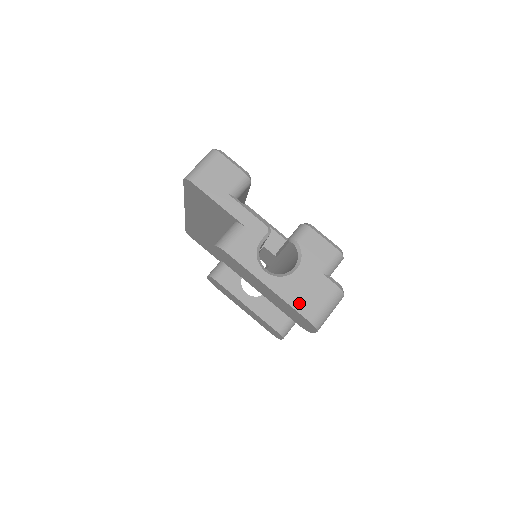
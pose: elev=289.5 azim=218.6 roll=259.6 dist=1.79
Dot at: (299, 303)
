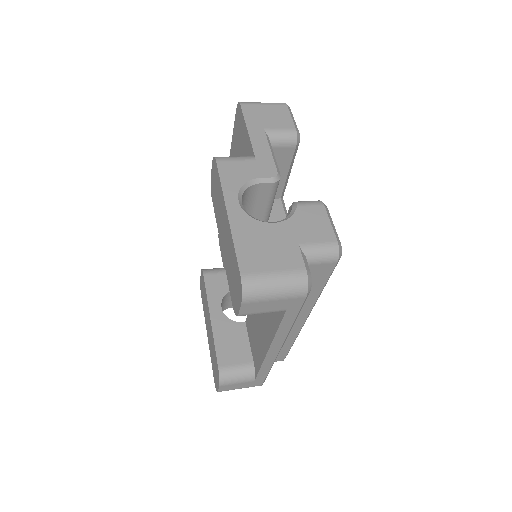
Dot at: (246, 250)
